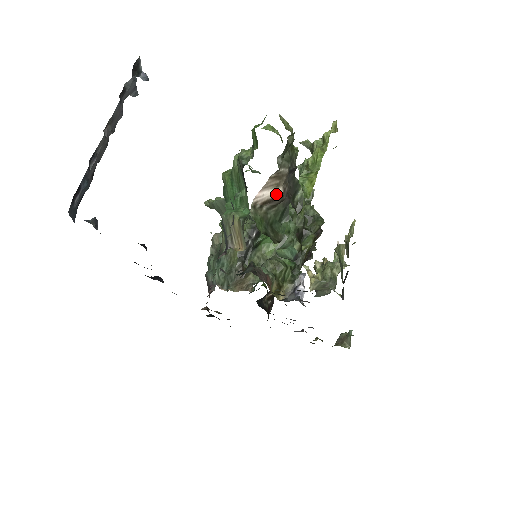
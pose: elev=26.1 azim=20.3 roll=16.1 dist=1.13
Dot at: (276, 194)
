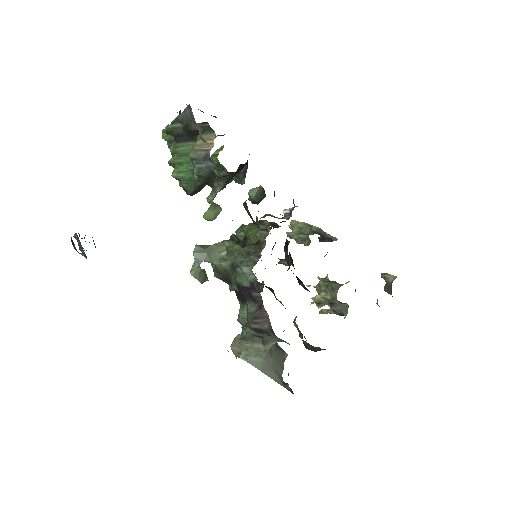
Dot at: (198, 109)
